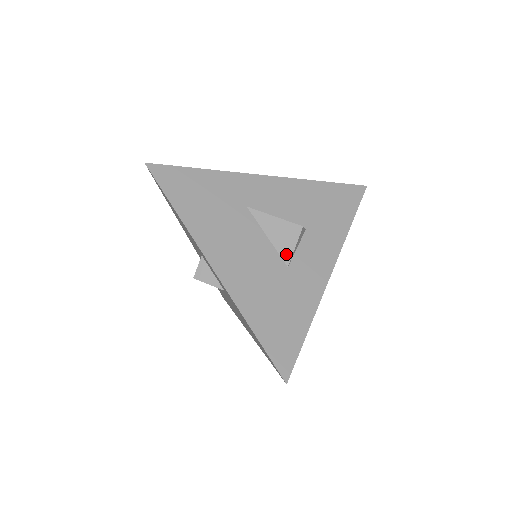
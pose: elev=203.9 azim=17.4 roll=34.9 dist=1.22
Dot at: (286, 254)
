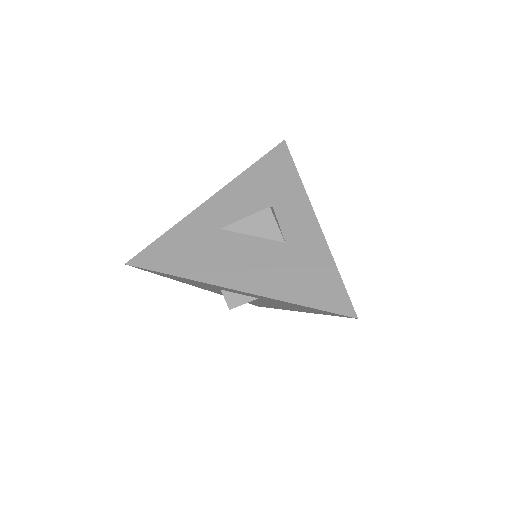
Dot at: (276, 235)
